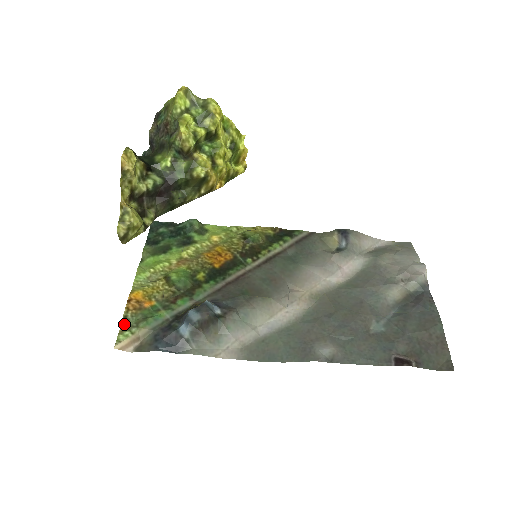
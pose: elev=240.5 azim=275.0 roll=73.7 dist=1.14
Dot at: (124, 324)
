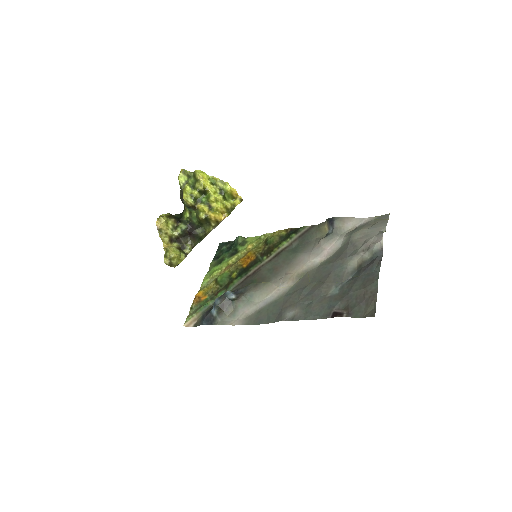
Dot at: (191, 312)
